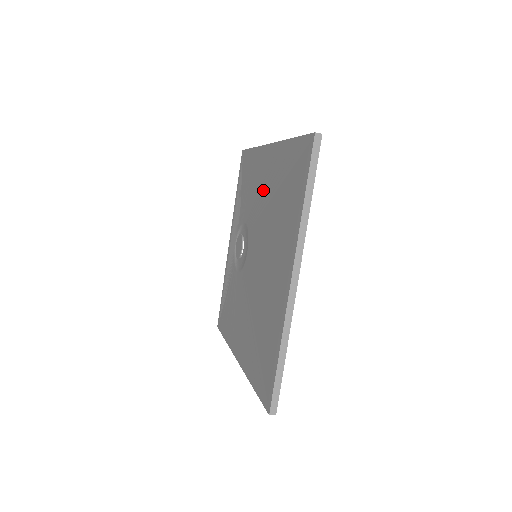
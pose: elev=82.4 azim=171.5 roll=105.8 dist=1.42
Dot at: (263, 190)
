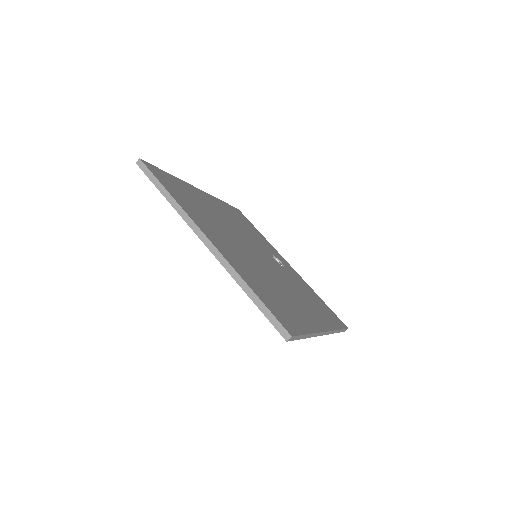
Dot at: occluded
